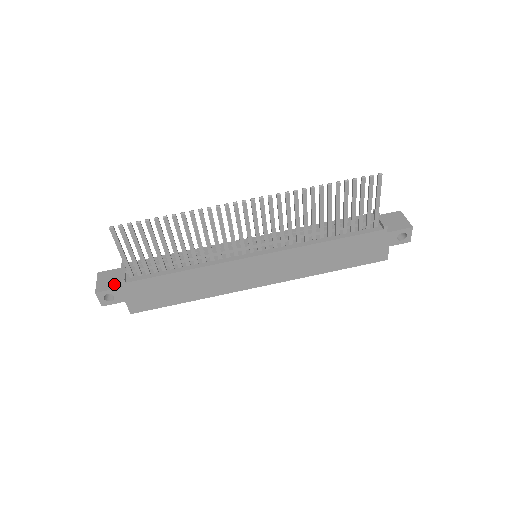
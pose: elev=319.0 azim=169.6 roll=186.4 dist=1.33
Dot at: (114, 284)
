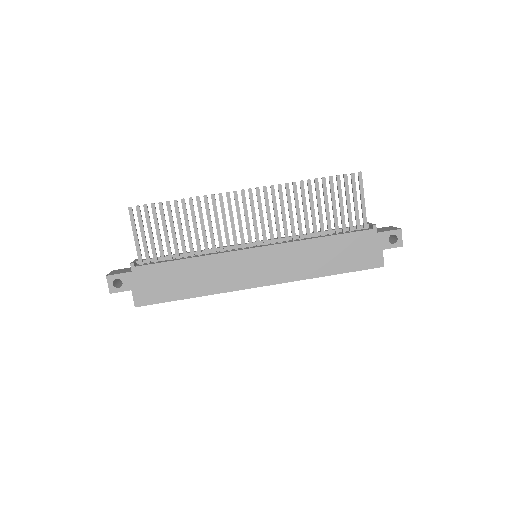
Dot at: (124, 271)
